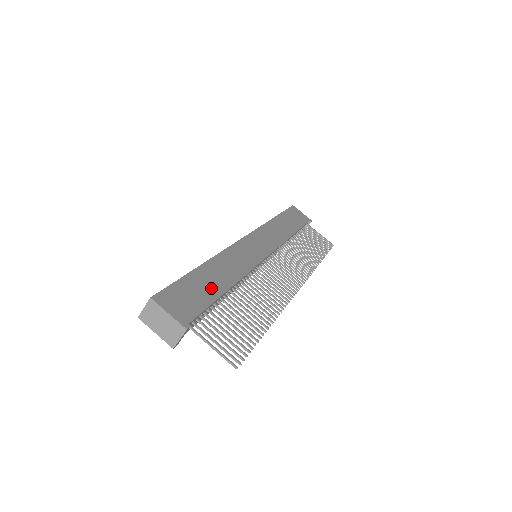
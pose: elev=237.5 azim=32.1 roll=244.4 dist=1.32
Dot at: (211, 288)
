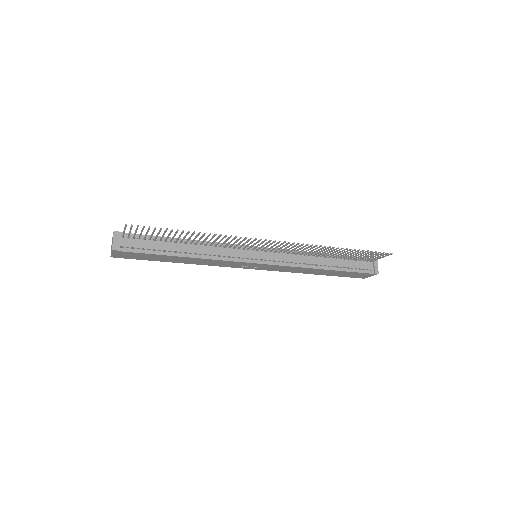
Dot at: occluded
